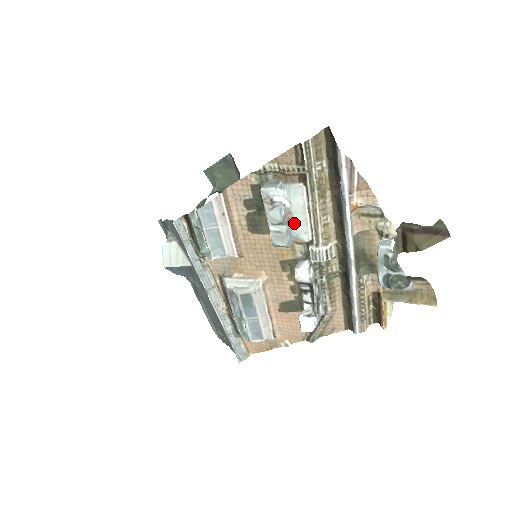
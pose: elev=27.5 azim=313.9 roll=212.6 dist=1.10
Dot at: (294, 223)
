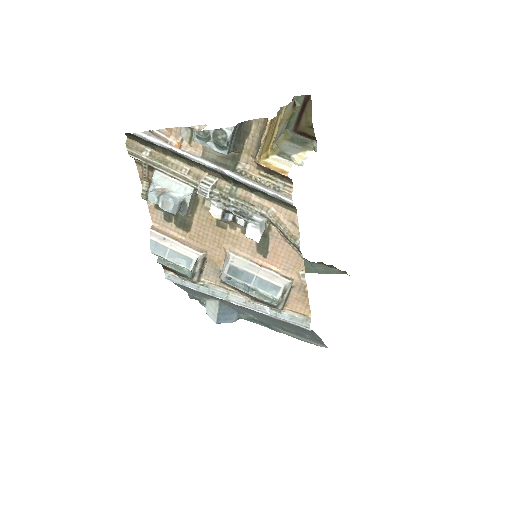
Dot at: (173, 192)
